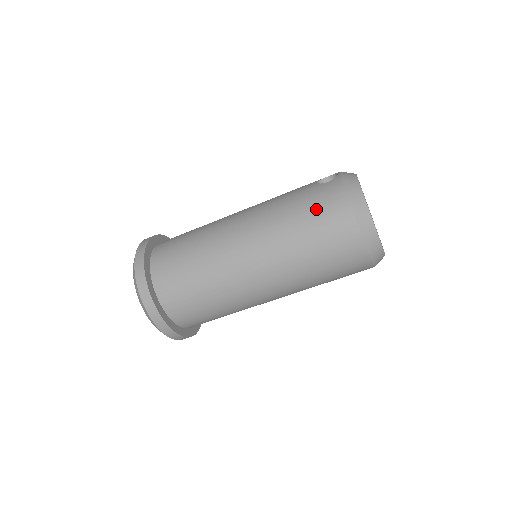
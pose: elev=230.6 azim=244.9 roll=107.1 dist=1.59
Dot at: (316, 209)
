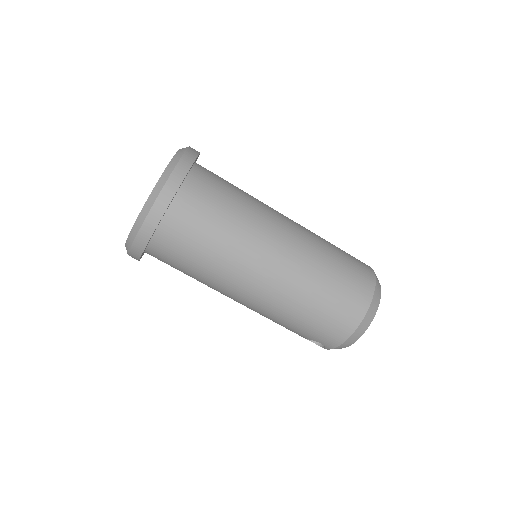
Dot at: (351, 260)
